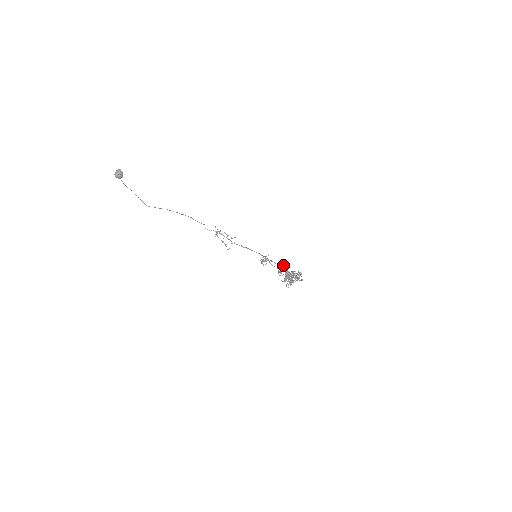
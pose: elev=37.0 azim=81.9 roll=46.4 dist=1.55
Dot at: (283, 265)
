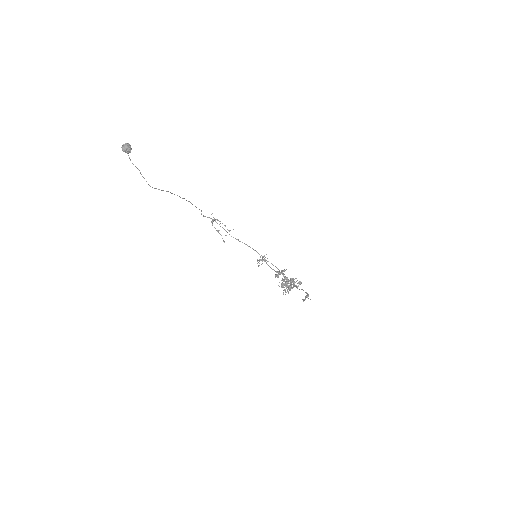
Dot at: occluded
